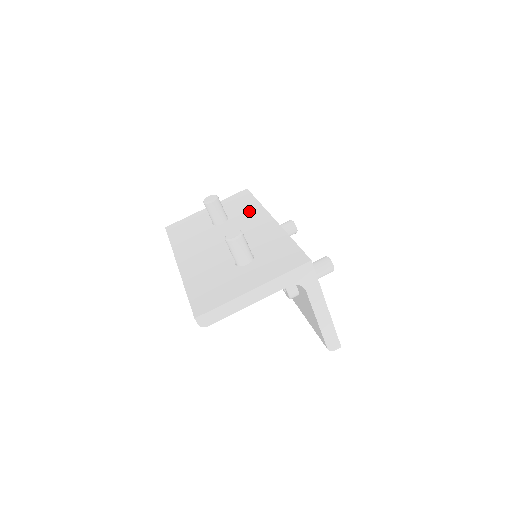
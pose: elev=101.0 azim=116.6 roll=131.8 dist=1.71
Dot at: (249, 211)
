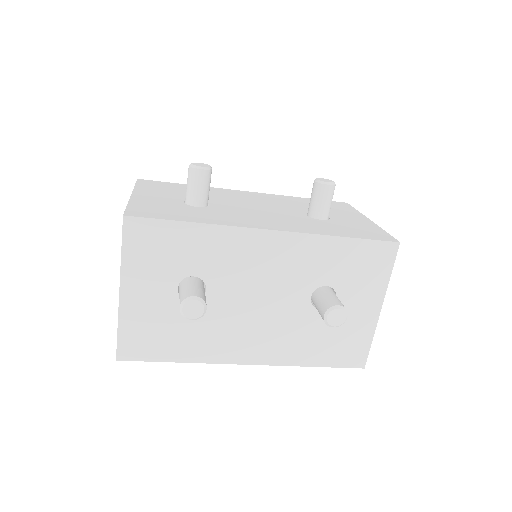
Dot at: (213, 247)
